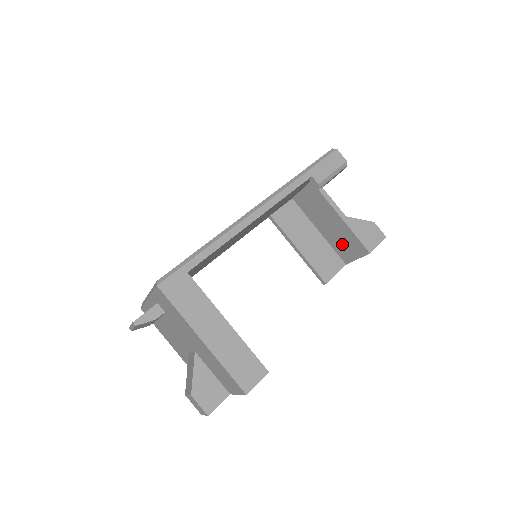
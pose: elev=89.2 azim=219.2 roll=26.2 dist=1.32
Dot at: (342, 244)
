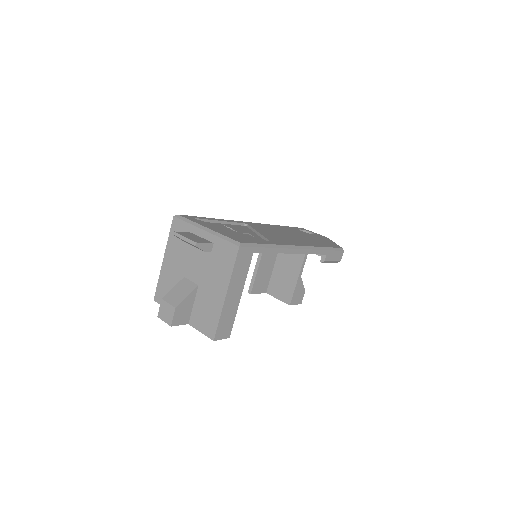
Dot at: (280, 284)
